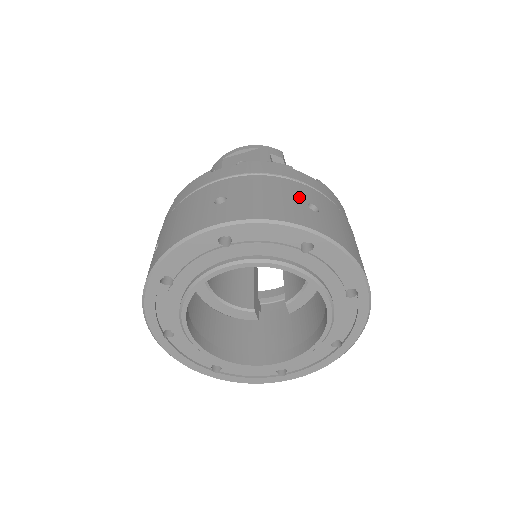
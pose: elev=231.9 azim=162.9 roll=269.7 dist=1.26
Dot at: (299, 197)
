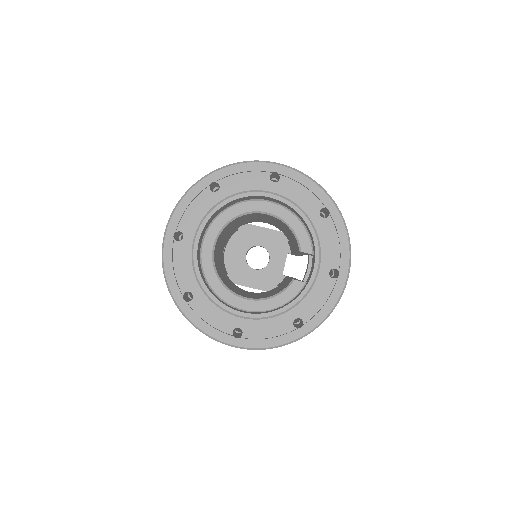
Dot at: occluded
